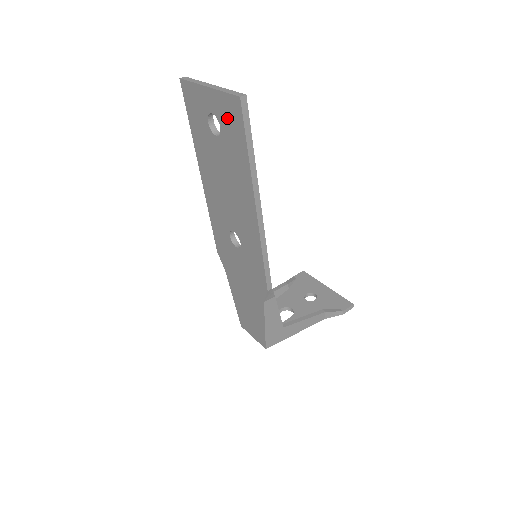
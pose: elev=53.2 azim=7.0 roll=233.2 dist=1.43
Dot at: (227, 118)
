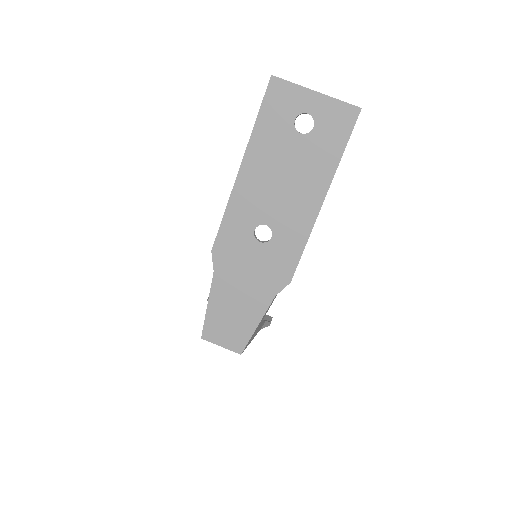
Dot at: (331, 121)
